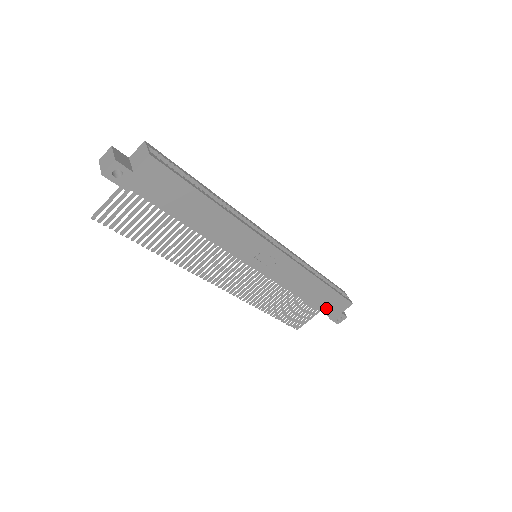
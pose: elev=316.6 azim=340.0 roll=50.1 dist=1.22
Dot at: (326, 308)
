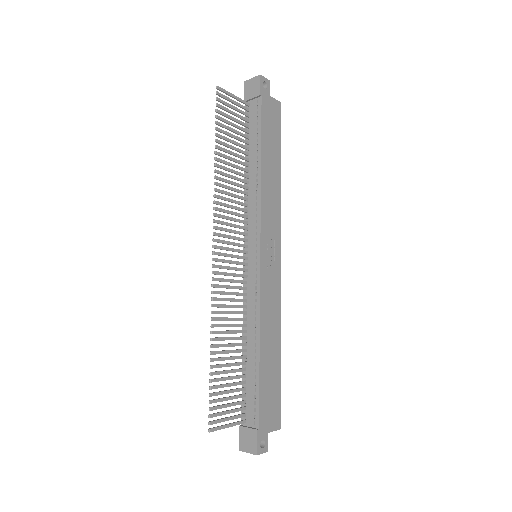
Dot at: (264, 400)
